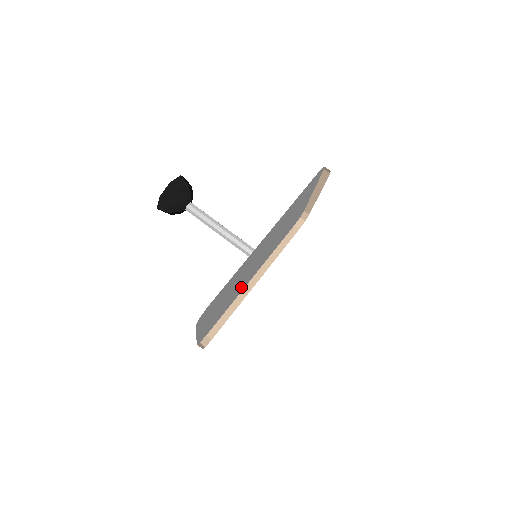
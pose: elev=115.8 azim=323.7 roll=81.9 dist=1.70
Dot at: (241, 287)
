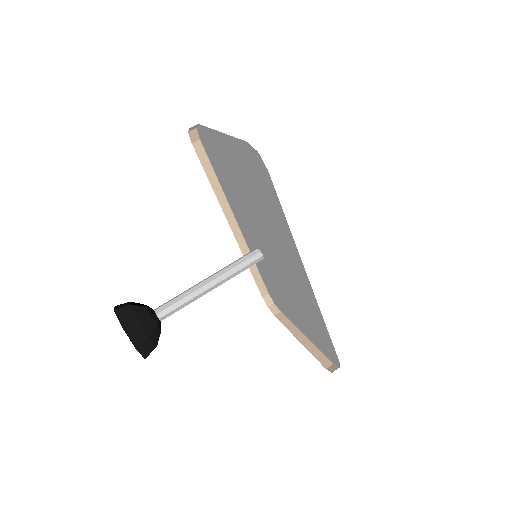
Dot at: occluded
